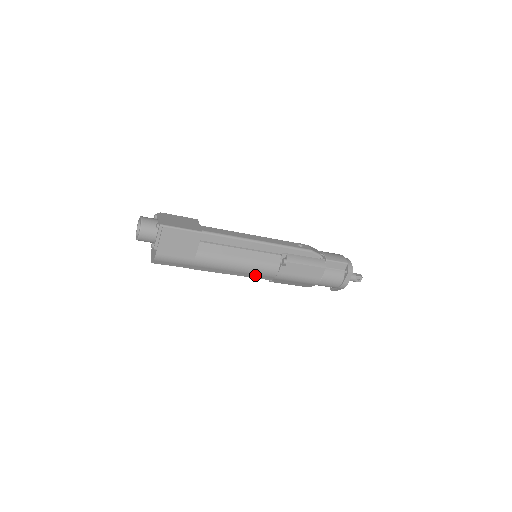
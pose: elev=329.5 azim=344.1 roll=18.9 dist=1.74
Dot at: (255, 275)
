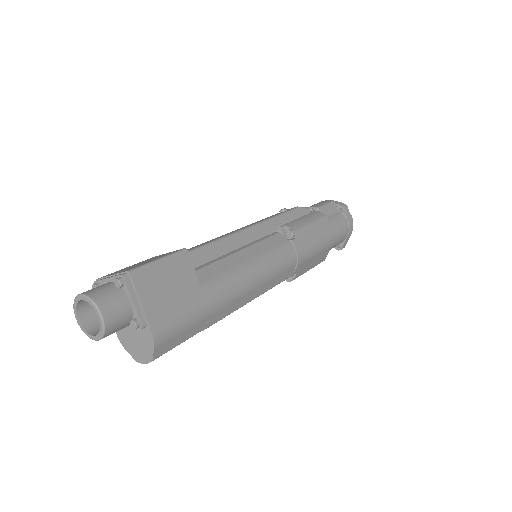
Dot at: (278, 277)
